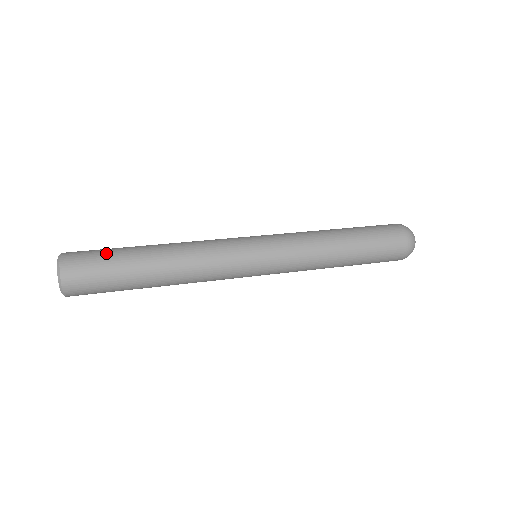
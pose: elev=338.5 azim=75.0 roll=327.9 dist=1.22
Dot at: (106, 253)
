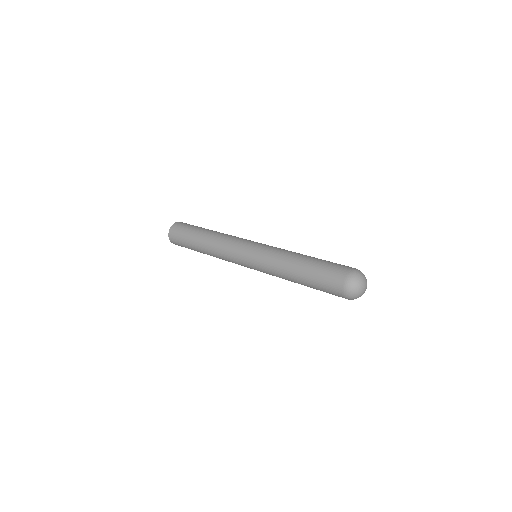
Dot at: occluded
